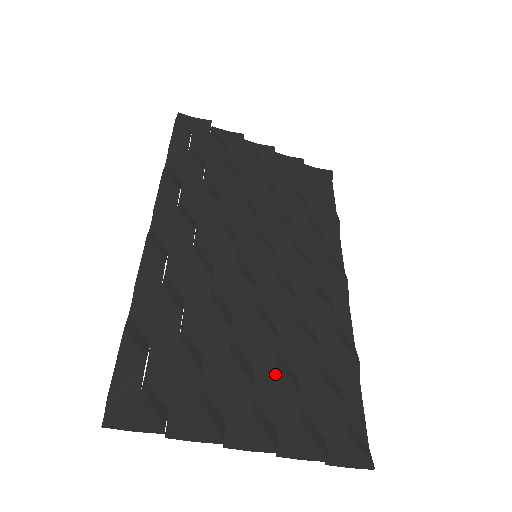
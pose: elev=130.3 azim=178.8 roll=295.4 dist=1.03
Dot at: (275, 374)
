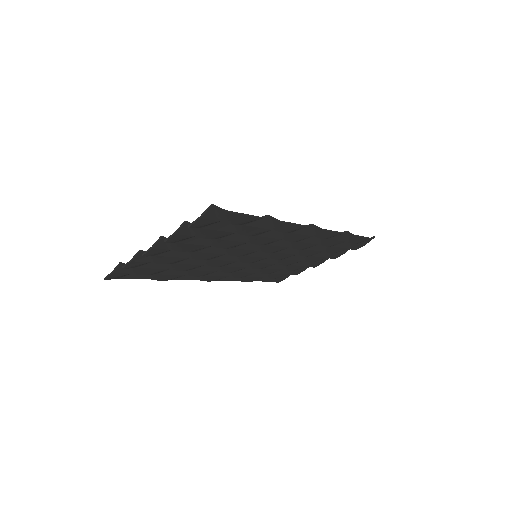
Dot at: (204, 244)
